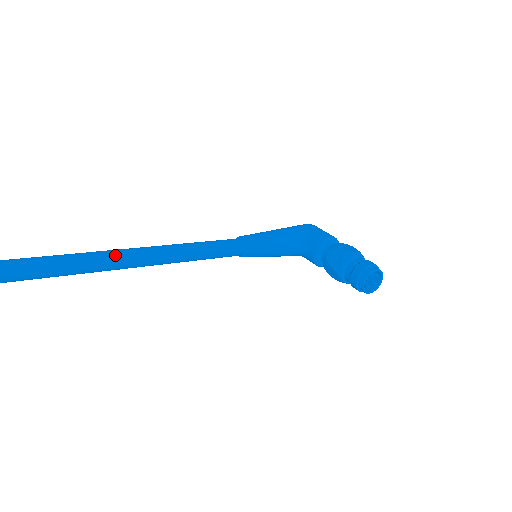
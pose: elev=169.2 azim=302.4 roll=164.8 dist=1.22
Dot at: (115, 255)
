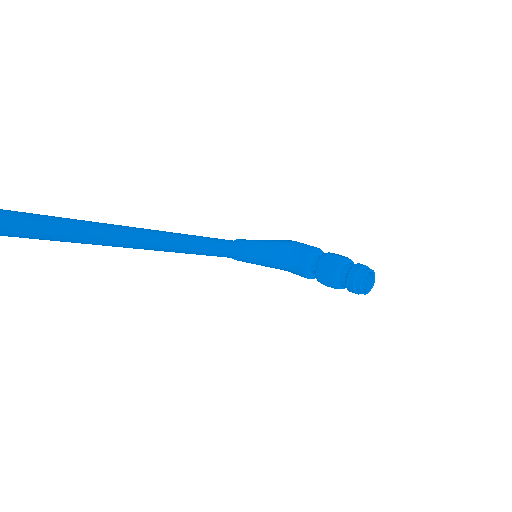
Dot at: (128, 229)
